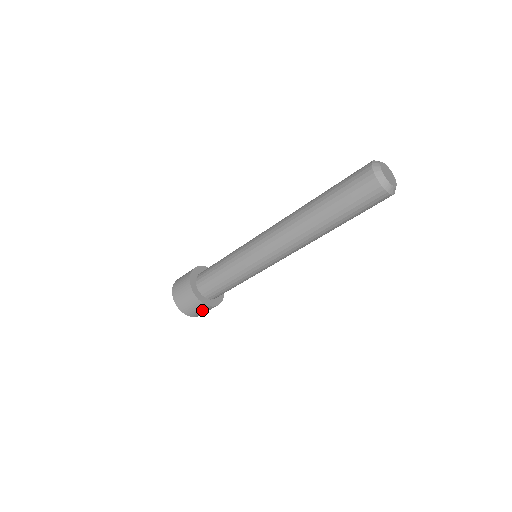
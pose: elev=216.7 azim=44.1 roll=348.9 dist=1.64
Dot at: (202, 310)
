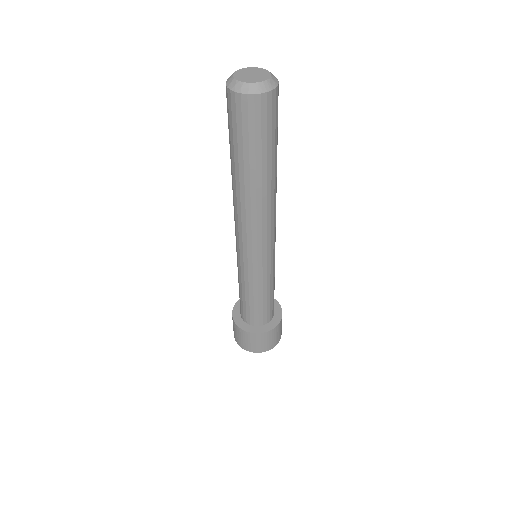
Dot at: (278, 332)
